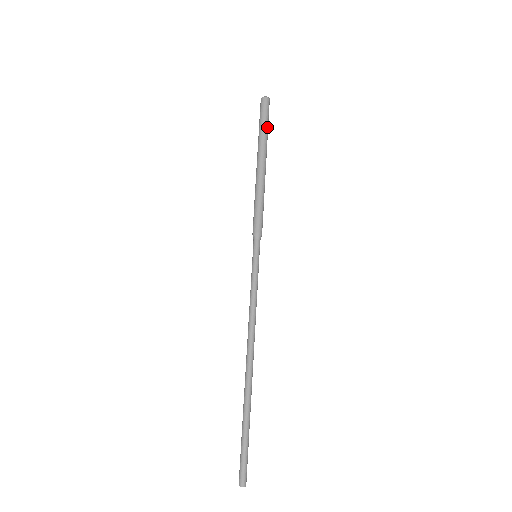
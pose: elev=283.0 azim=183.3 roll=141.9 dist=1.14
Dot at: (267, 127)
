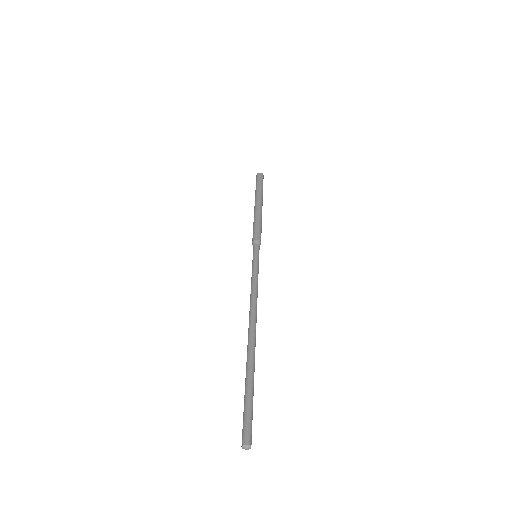
Dot at: (260, 186)
